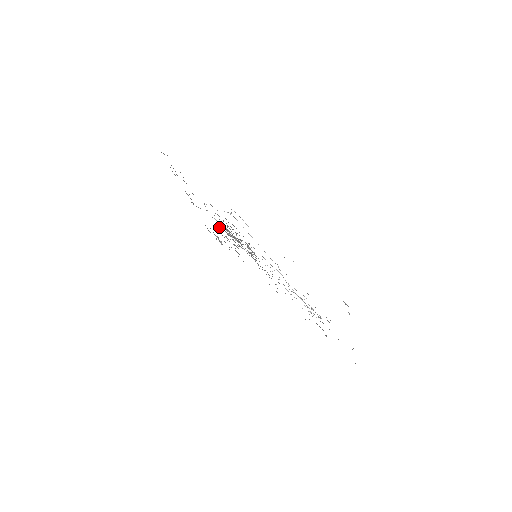
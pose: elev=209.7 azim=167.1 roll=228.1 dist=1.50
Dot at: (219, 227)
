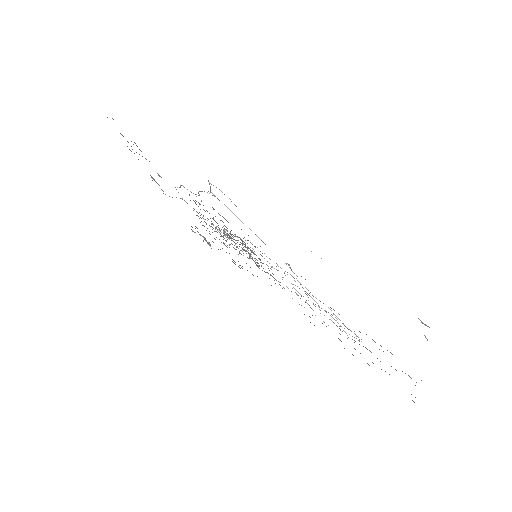
Dot at: occluded
